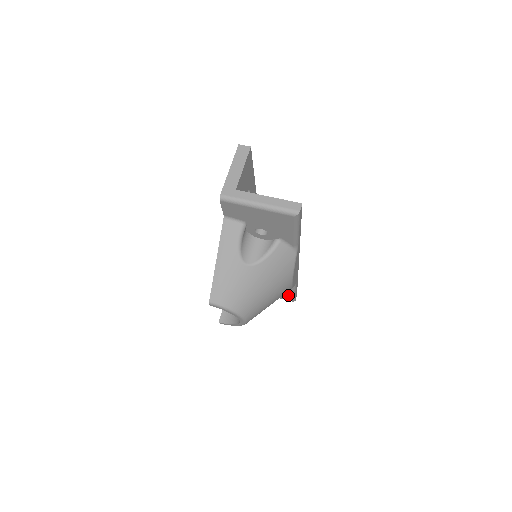
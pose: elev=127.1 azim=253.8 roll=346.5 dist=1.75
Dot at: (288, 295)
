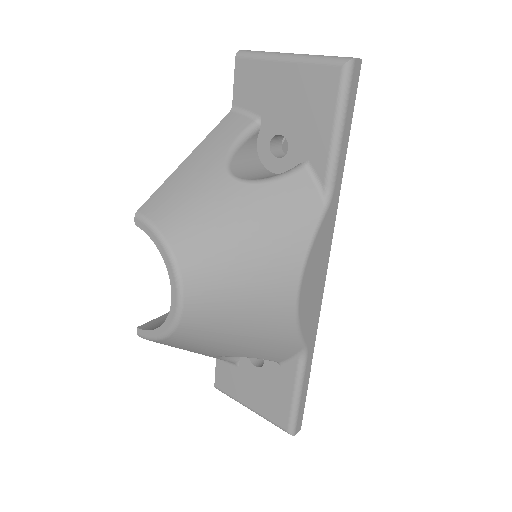
Dot at: (284, 403)
